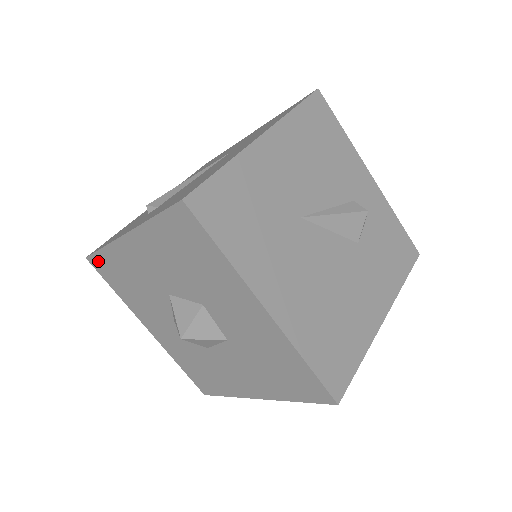
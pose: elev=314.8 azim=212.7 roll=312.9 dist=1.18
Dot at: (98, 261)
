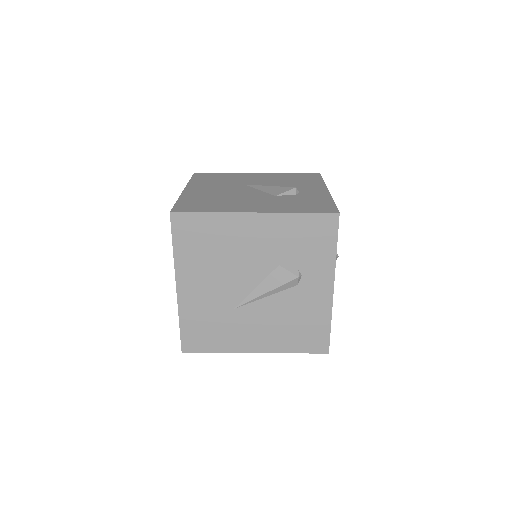
Dot at: occluded
